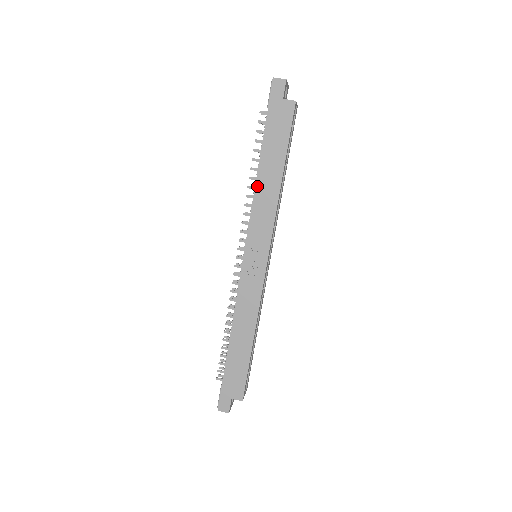
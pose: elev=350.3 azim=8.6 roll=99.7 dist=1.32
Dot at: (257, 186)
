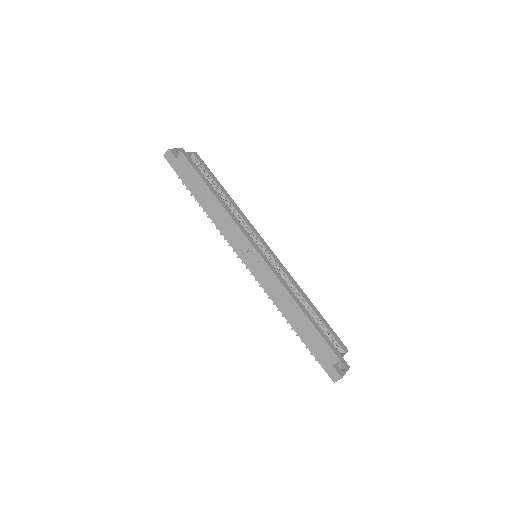
Dot at: (211, 217)
